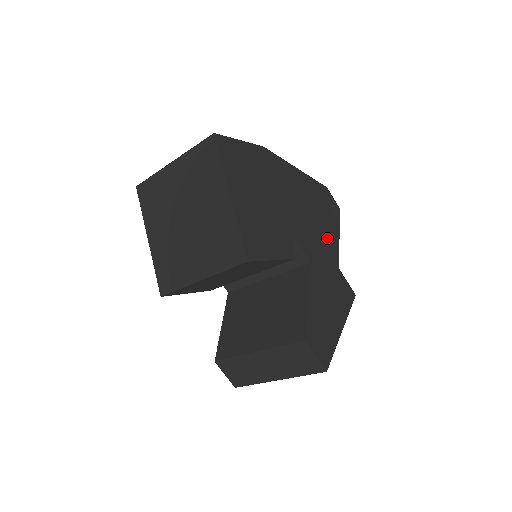
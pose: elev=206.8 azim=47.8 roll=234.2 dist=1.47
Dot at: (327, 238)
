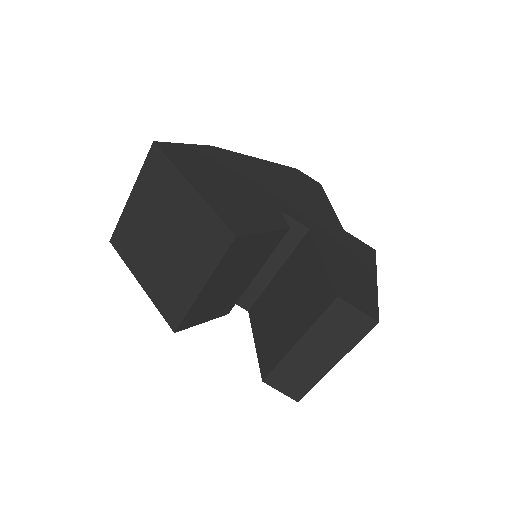
Dot at: (318, 208)
